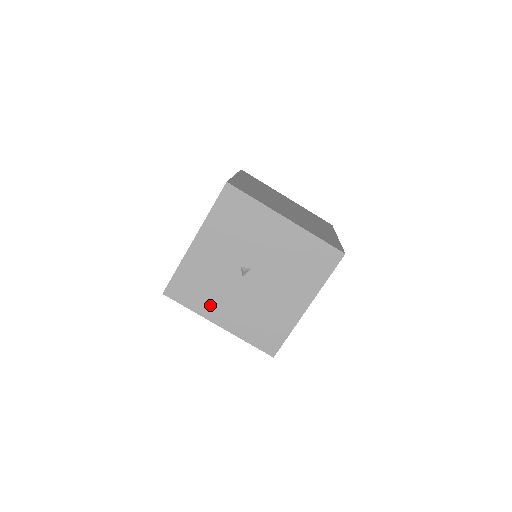
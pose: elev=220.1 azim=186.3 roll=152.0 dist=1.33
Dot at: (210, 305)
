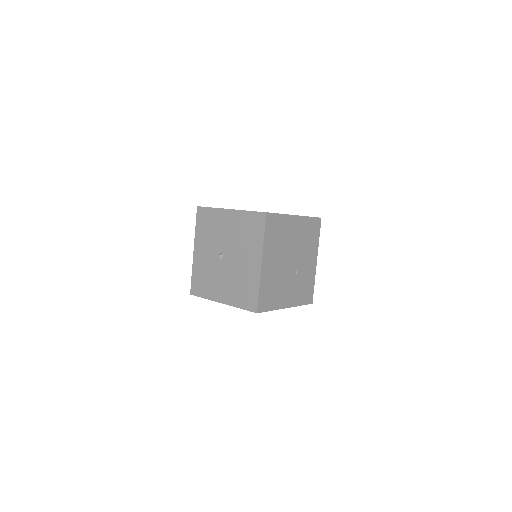
Dot at: (213, 290)
